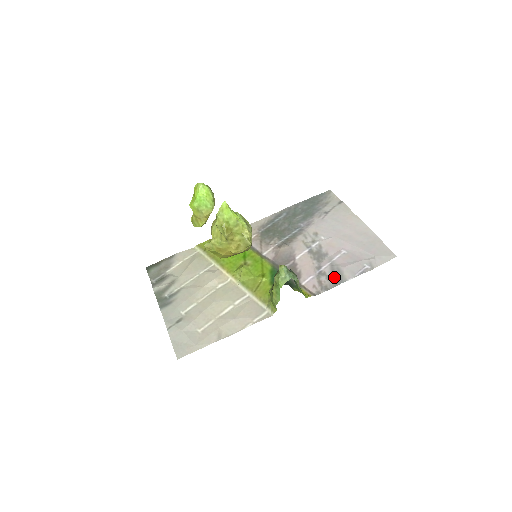
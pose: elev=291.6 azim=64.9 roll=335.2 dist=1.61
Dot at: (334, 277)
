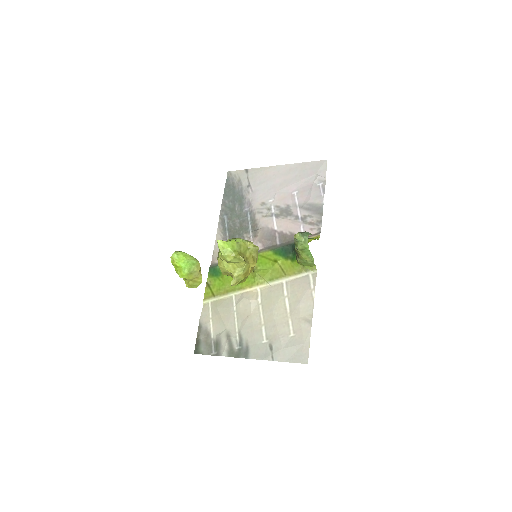
Dot at: (313, 211)
